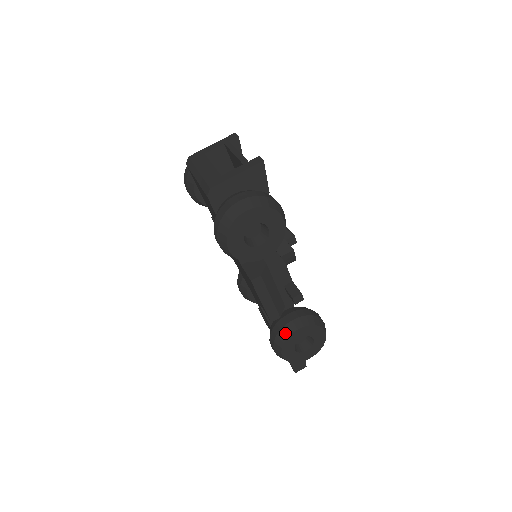
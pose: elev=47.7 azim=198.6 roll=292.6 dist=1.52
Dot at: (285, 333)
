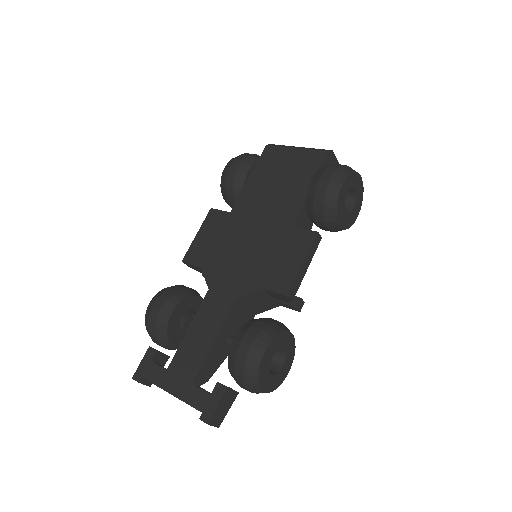
Dot at: (280, 326)
